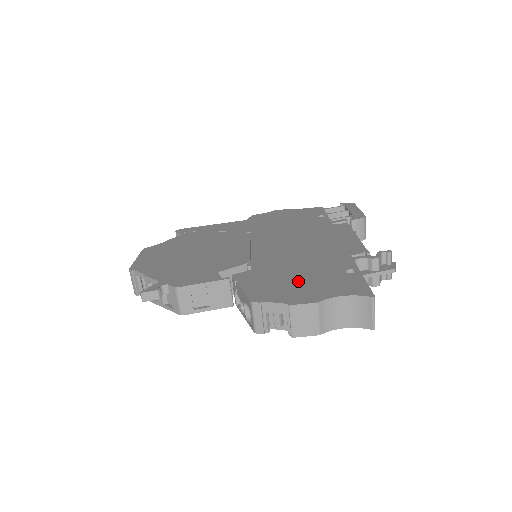
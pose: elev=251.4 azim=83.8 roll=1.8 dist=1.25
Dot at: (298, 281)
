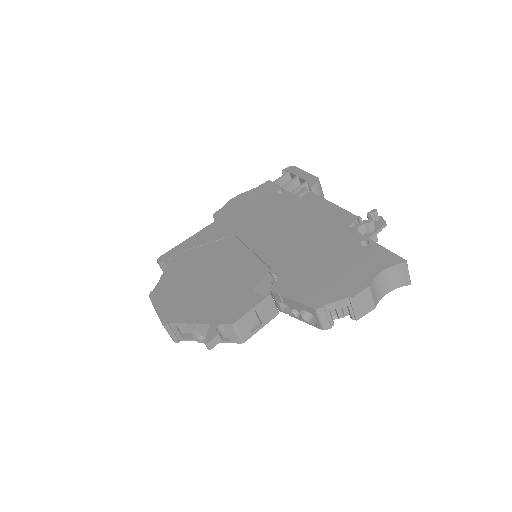
Dot at: (333, 271)
